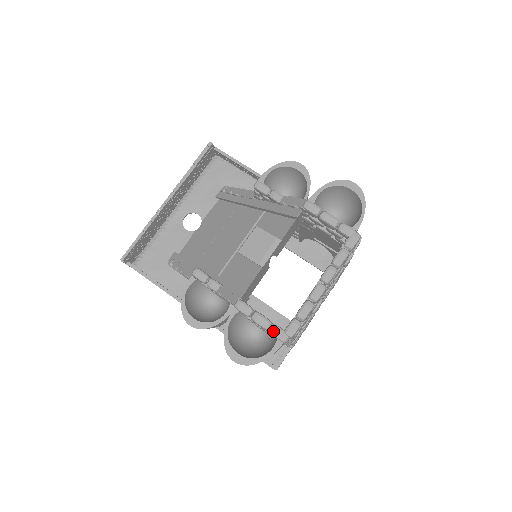
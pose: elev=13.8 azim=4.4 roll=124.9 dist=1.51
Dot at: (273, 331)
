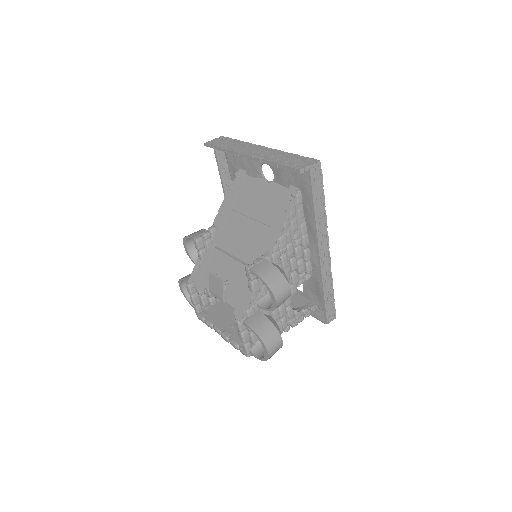
Dot at: (194, 308)
